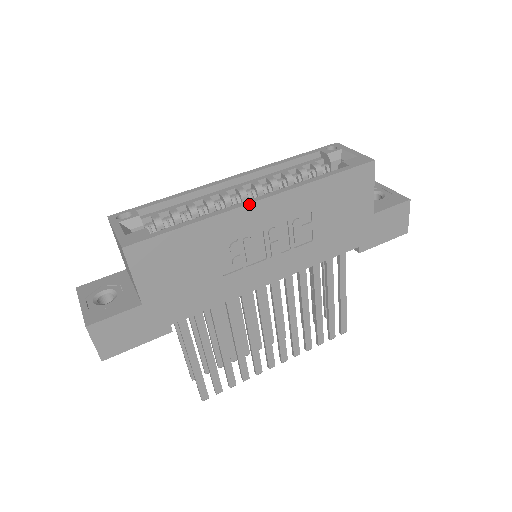
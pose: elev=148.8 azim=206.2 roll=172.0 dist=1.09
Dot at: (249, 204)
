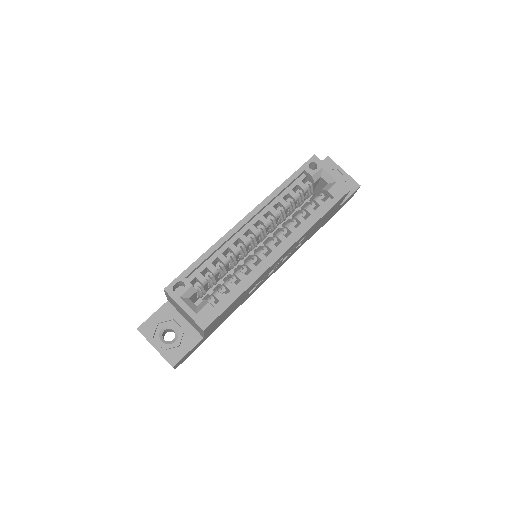
Dot at: (276, 261)
